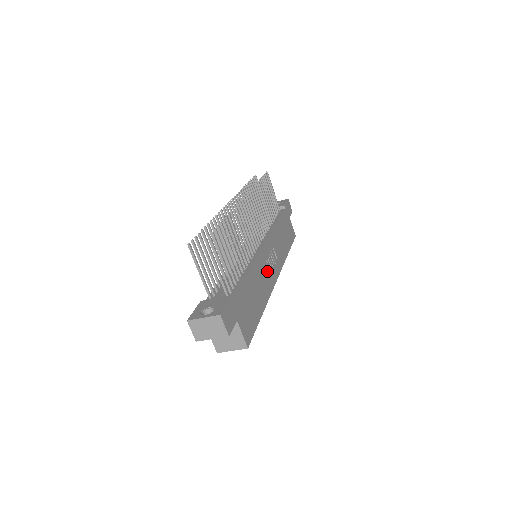
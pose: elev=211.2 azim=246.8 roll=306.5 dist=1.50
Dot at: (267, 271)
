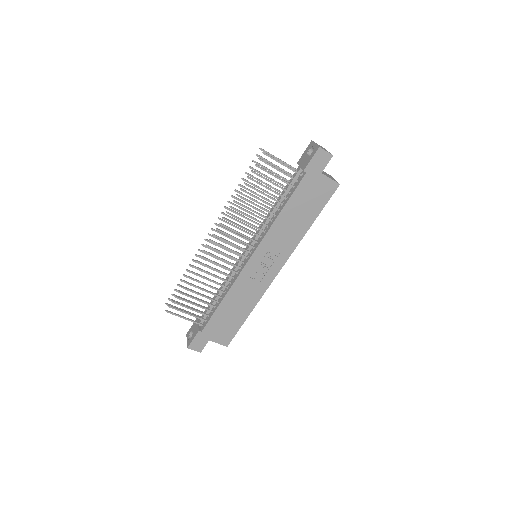
Dot at: (256, 279)
